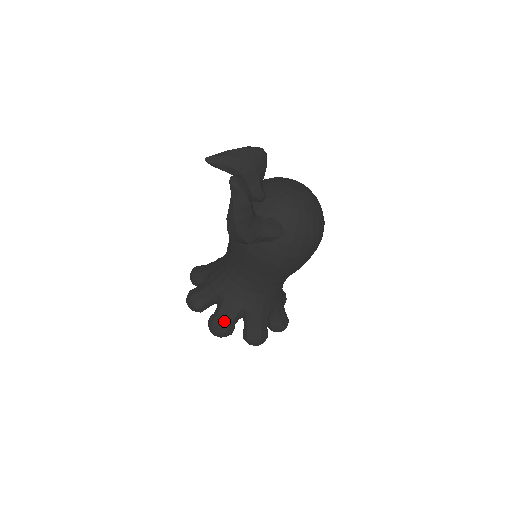
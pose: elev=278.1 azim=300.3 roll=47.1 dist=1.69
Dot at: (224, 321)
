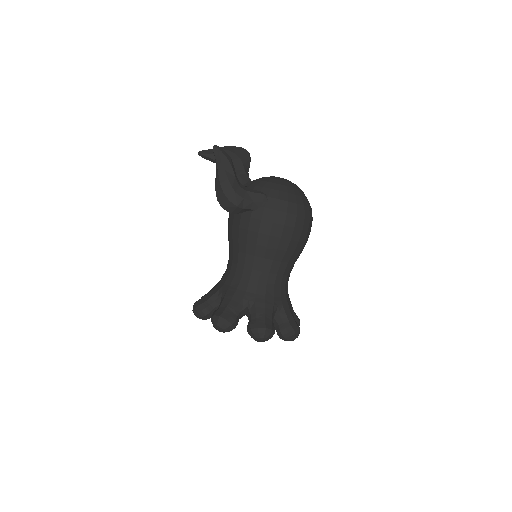
Dot at: (226, 310)
